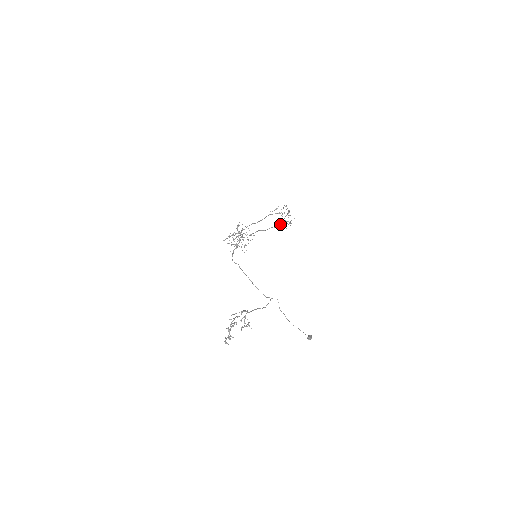
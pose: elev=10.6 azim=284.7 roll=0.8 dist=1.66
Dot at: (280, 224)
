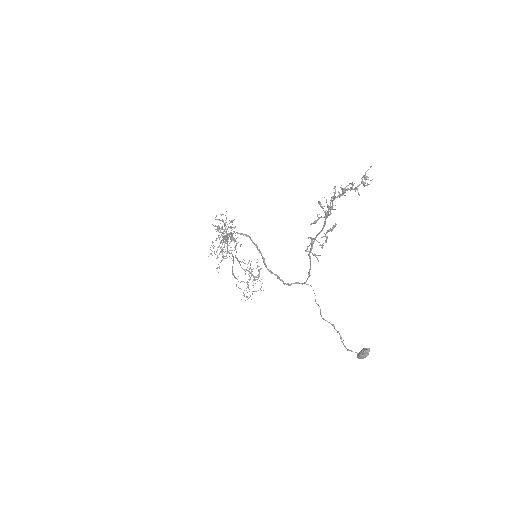
Dot at: occluded
